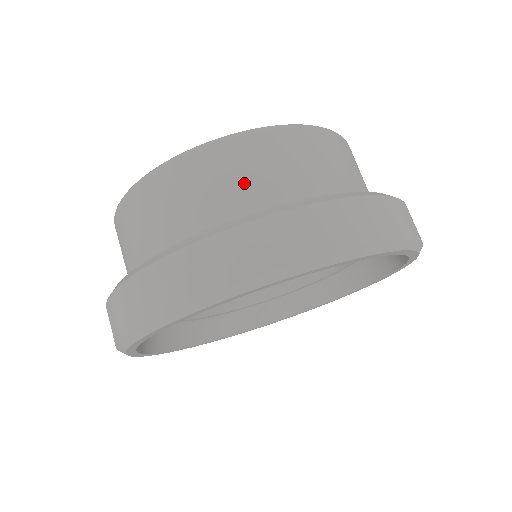
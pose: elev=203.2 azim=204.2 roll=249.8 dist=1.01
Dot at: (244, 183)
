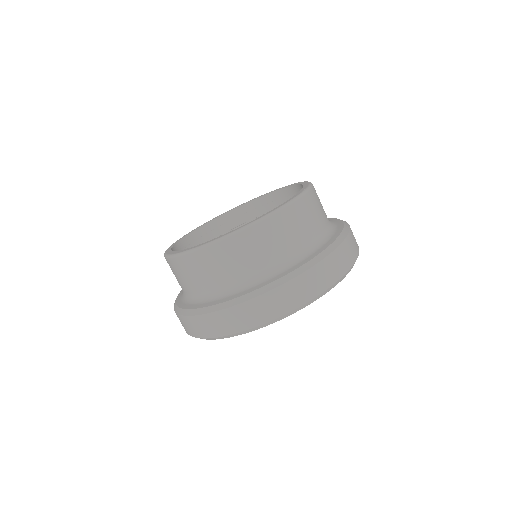
Dot at: (313, 224)
